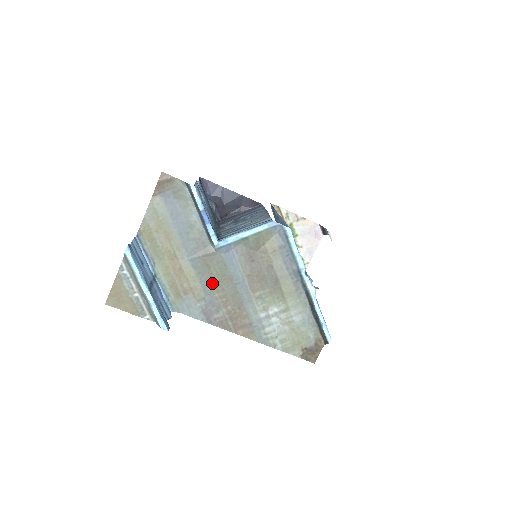
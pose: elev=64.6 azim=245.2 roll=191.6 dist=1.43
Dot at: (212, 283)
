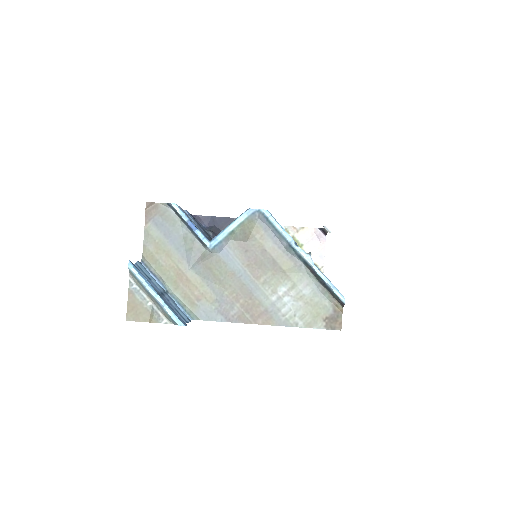
Dot at: (218, 283)
